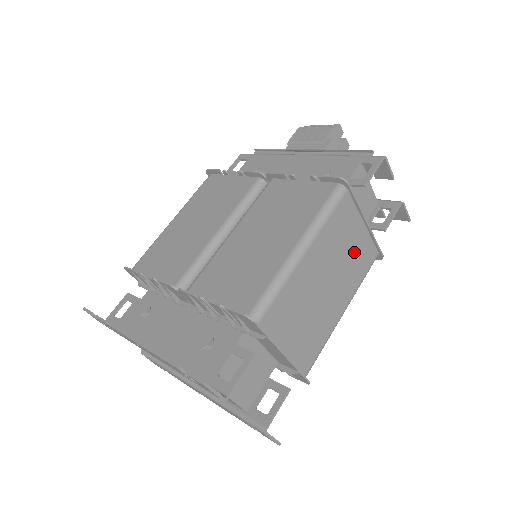
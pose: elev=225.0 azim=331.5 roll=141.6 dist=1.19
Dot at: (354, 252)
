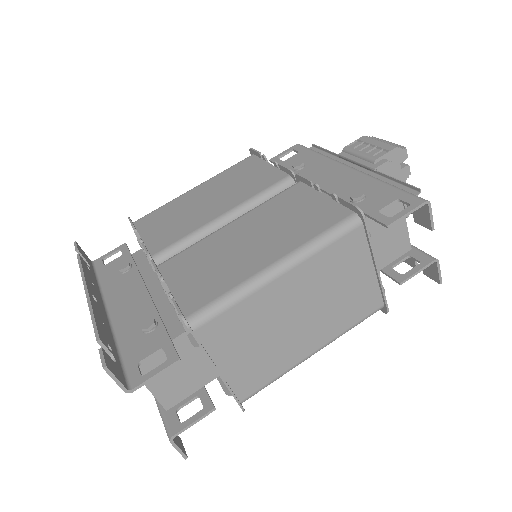
Dot at: (349, 294)
